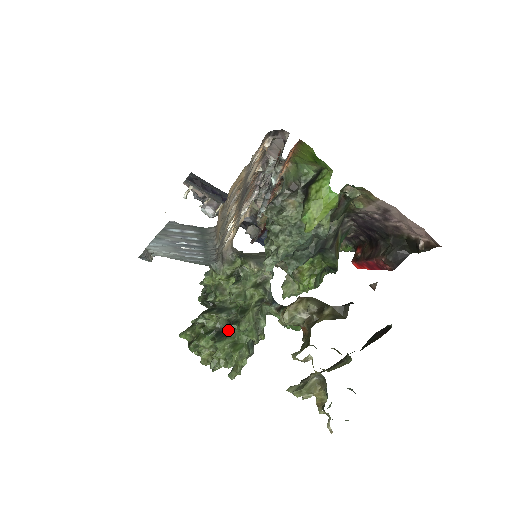
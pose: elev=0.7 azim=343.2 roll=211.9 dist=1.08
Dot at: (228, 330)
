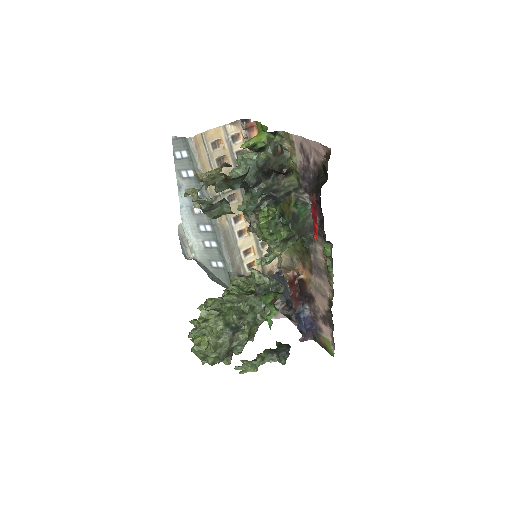
Dot at: occluded
